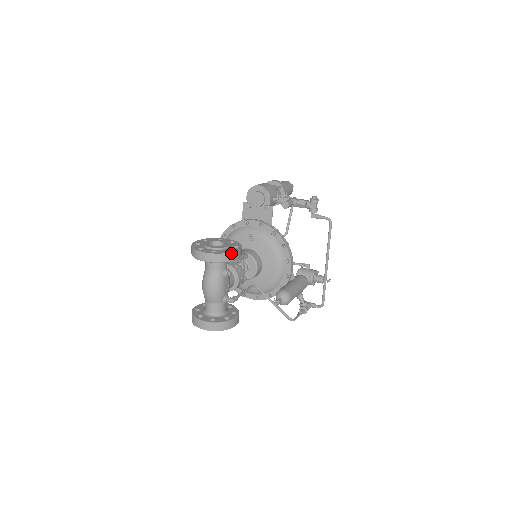
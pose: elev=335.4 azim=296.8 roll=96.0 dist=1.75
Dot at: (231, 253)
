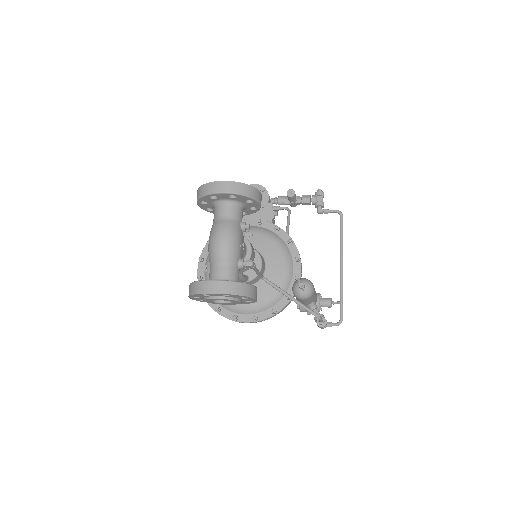
Dot at: (255, 189)
